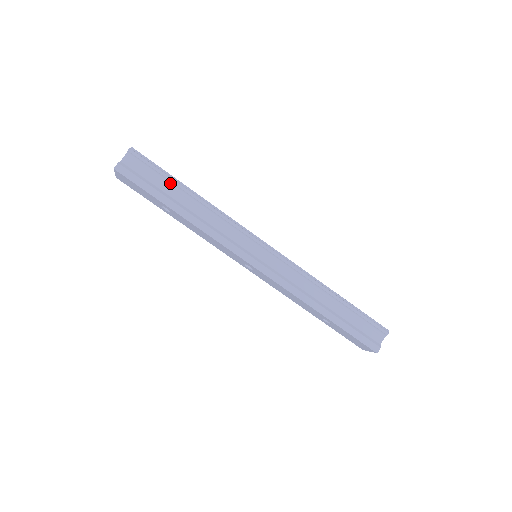
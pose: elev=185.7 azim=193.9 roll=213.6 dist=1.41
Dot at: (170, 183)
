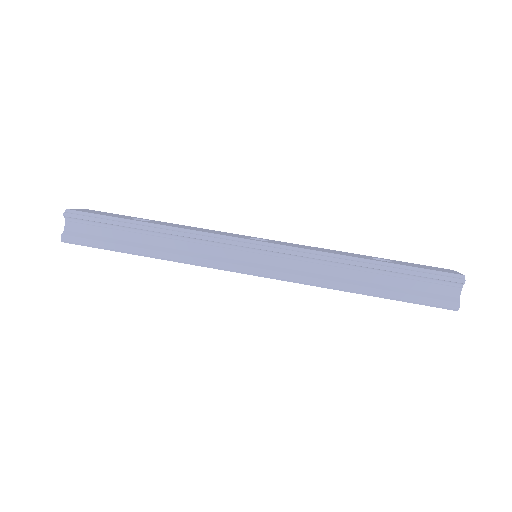
Dot at: (121, 227)
